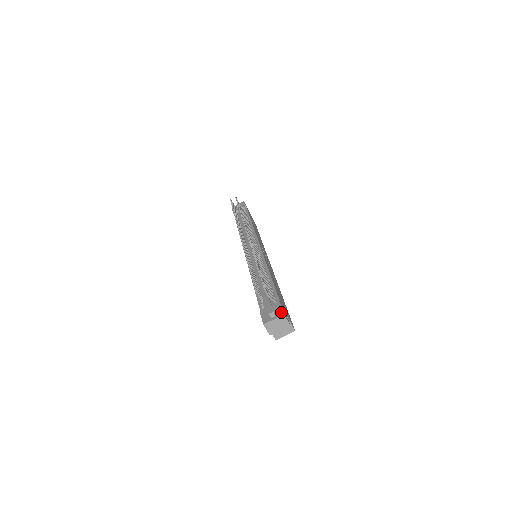
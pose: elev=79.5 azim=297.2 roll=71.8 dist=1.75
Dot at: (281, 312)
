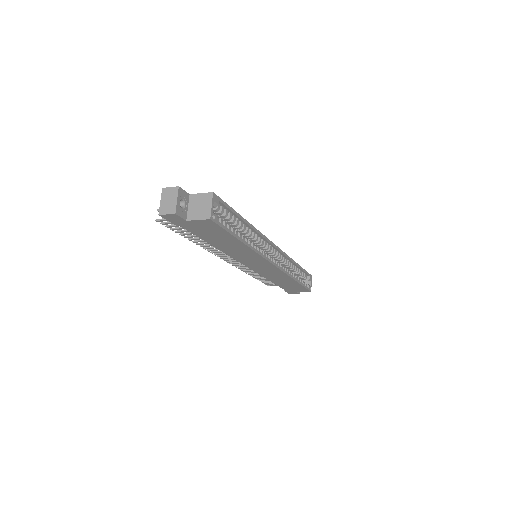
Dot at: occluded
